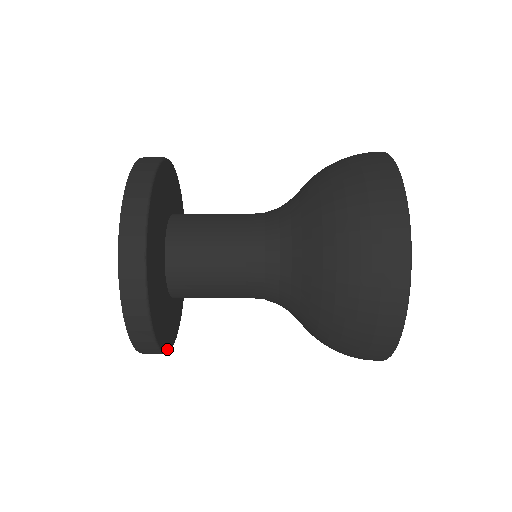
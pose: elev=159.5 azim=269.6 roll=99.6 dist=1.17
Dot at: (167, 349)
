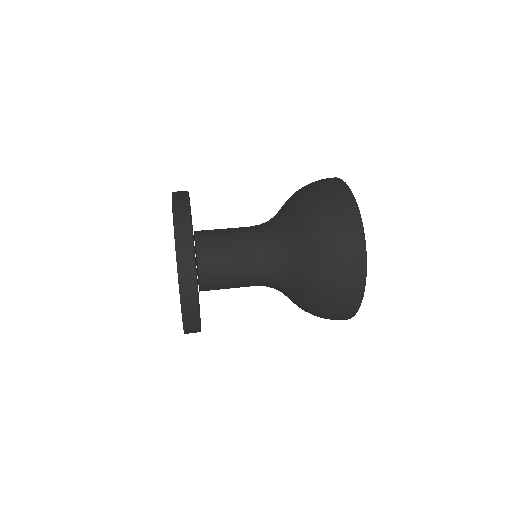
Dot at: occluded
